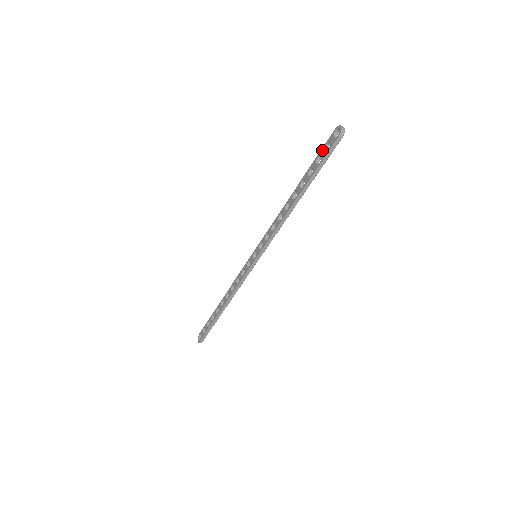
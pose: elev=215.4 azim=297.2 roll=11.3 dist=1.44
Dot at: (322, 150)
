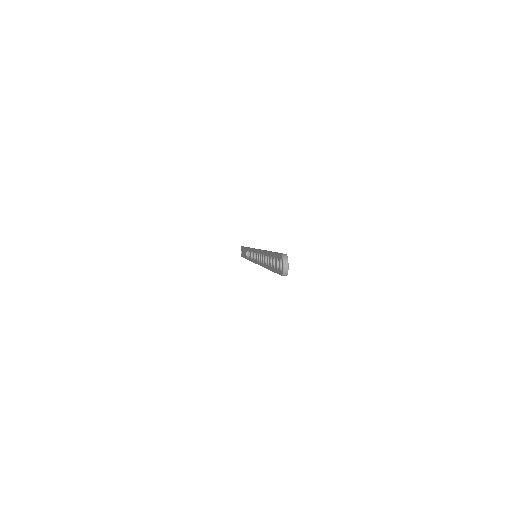
Dot at: (275, 257)
